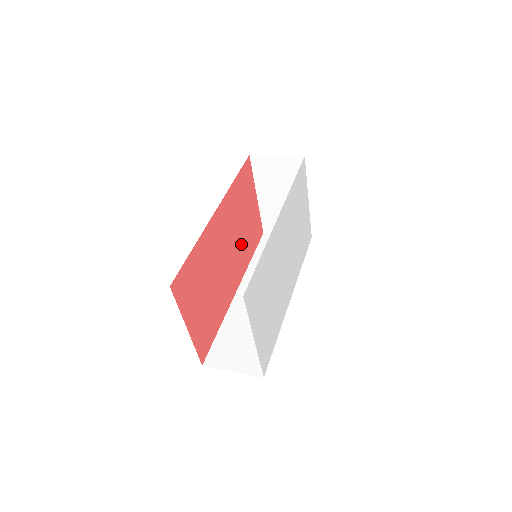
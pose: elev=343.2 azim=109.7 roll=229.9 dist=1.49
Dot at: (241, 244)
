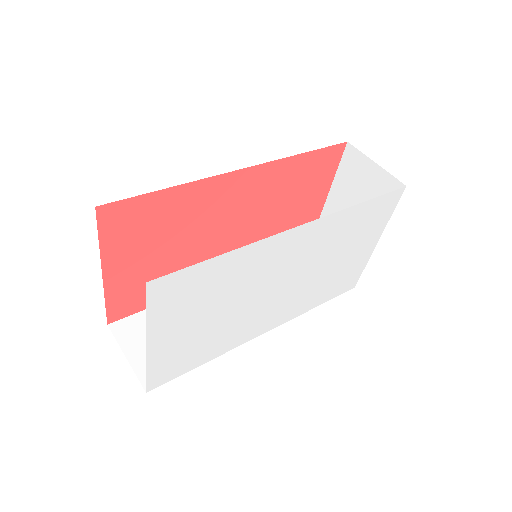
Dot at: (264, 233)
